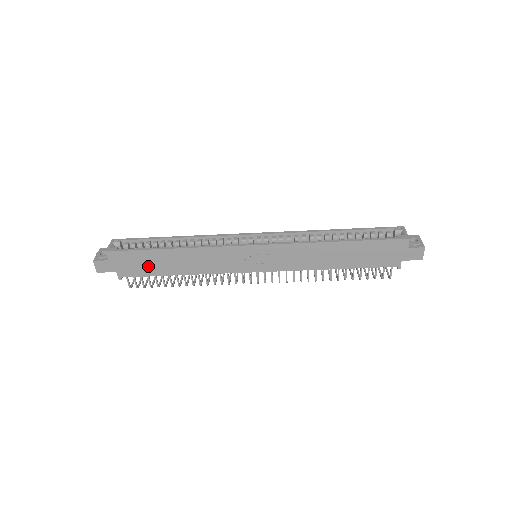
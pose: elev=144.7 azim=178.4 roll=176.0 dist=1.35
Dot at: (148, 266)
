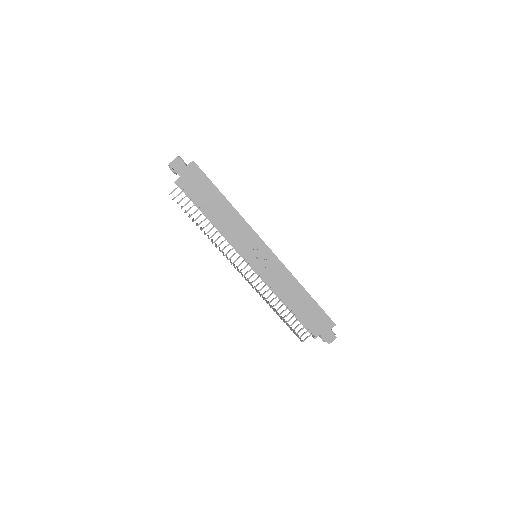
Dot at: (202, 194)
